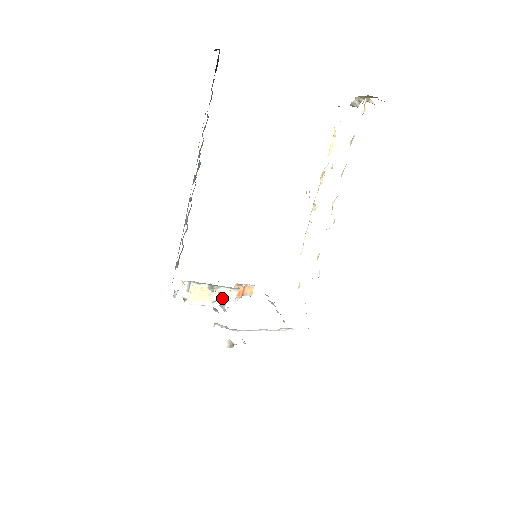
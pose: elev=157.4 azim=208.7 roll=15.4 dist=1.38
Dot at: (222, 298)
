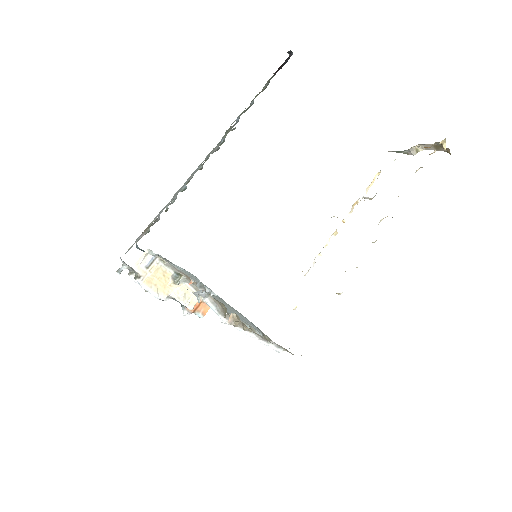
Dot at: (181, 297)
